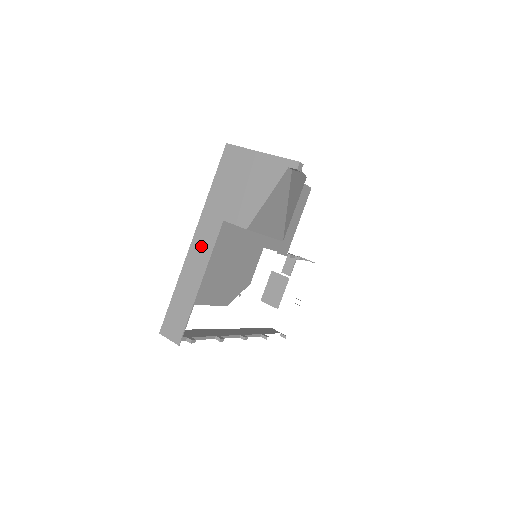
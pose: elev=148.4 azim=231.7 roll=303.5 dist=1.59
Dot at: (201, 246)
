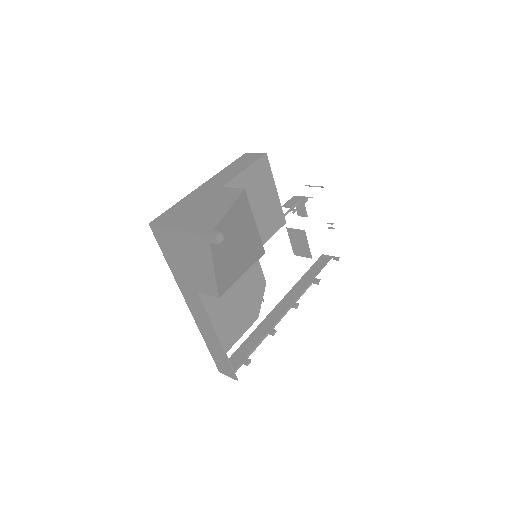
Dot at: (197, 312)
